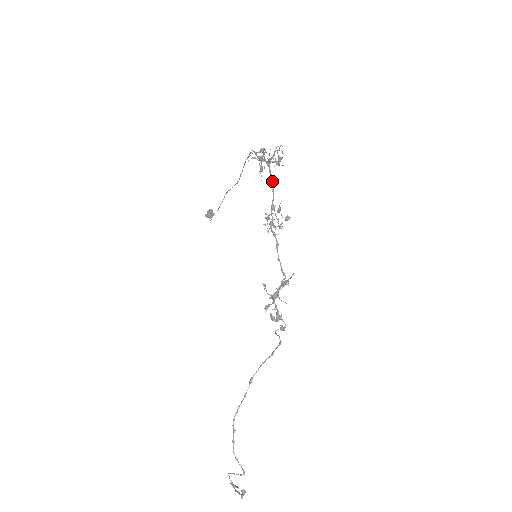
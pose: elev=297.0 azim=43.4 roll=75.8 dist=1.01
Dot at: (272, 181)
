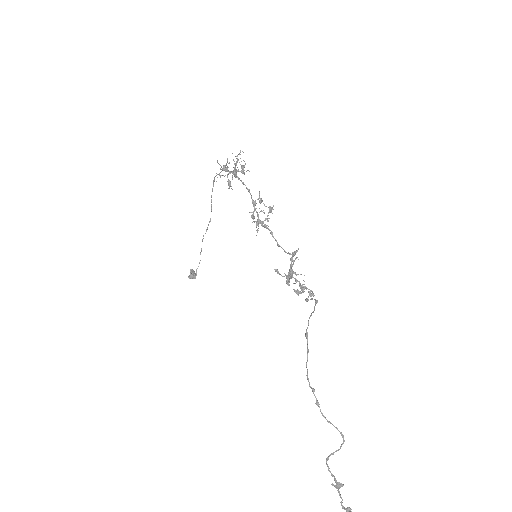
Dot at: (244, 184)
